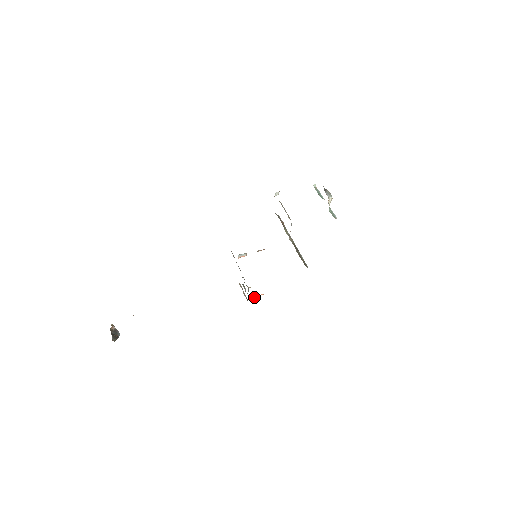
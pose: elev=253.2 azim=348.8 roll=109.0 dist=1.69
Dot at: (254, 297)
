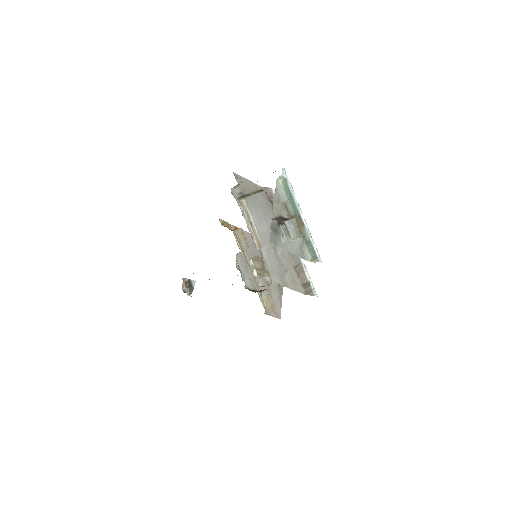
Dot at: (265, 312)
